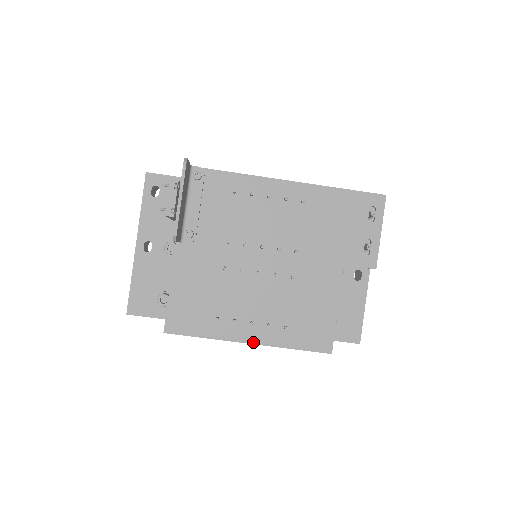
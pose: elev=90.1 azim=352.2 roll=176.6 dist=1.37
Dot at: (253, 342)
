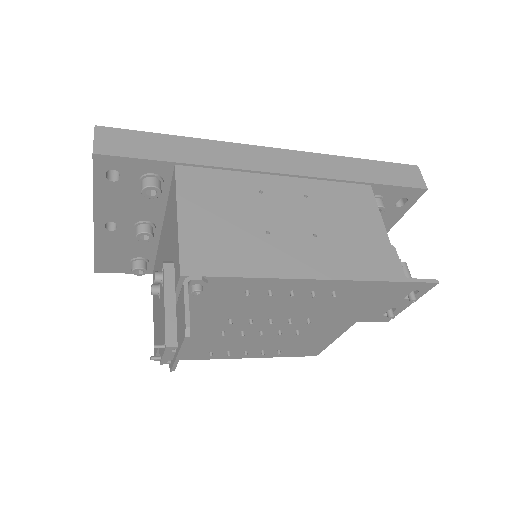
Dot at: occluded
